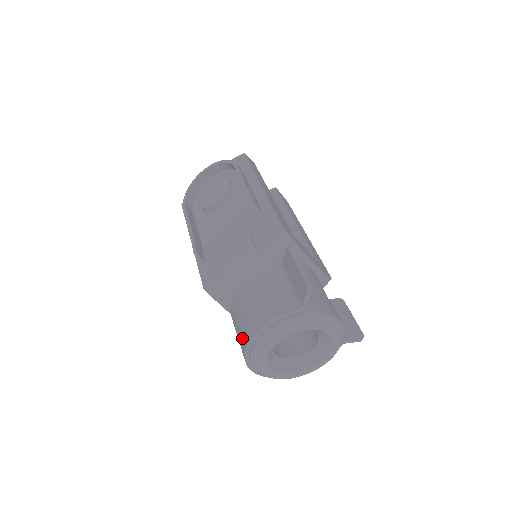
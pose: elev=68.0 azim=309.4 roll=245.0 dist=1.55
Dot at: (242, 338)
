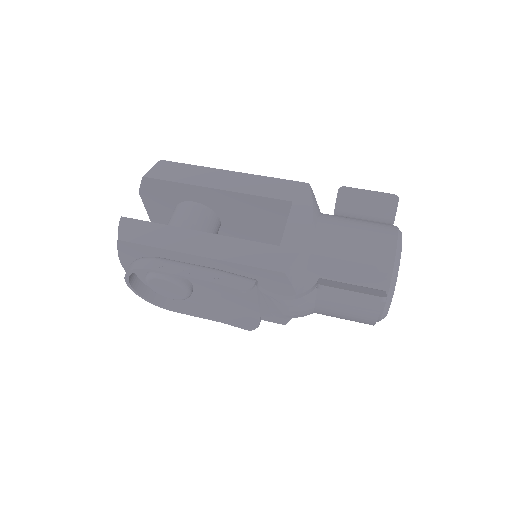
Dot at: occluded
